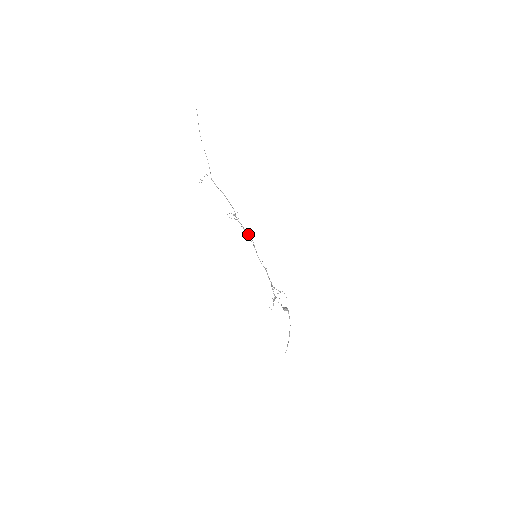
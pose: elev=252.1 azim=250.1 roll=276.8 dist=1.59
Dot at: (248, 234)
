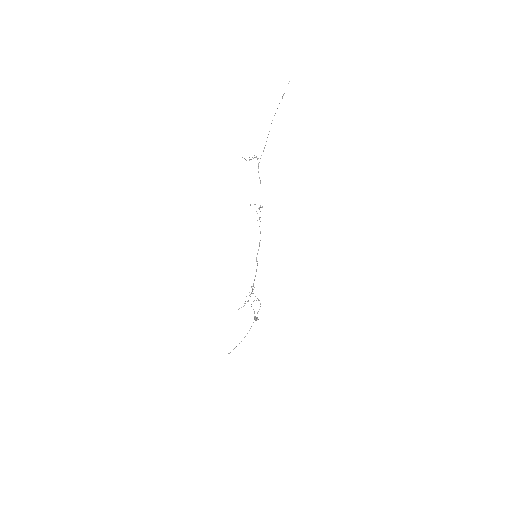
Dot at: (260, 232)
